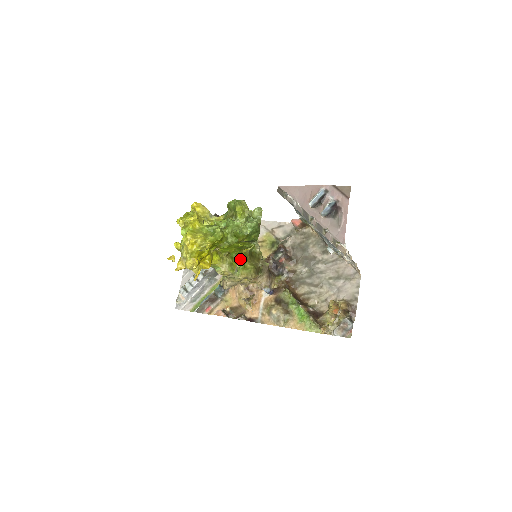
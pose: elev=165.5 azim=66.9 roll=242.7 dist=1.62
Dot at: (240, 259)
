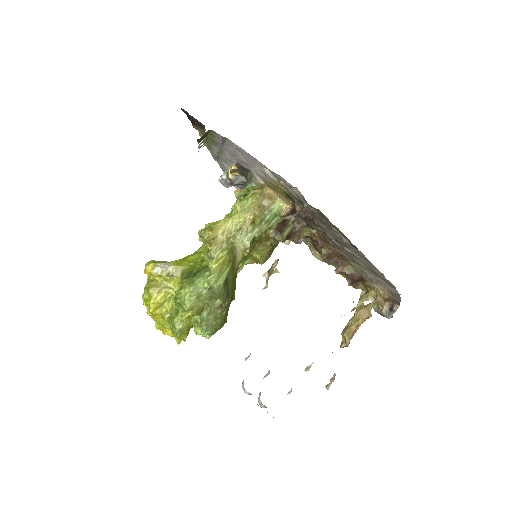
Dot at: occluded
